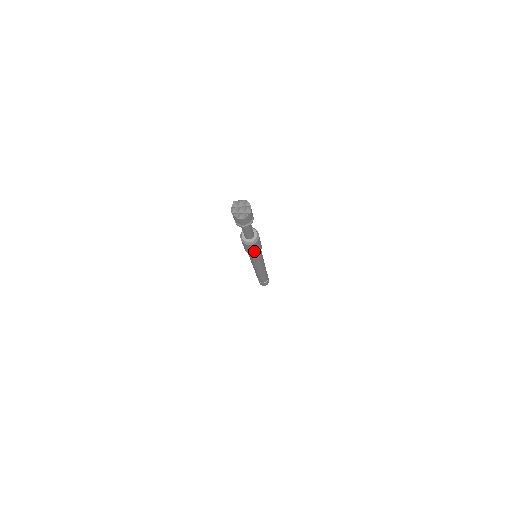
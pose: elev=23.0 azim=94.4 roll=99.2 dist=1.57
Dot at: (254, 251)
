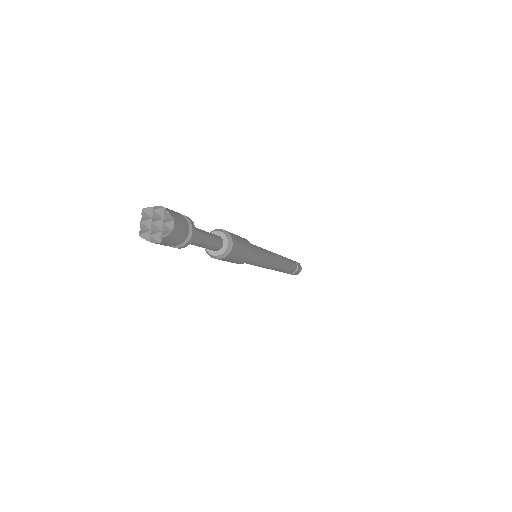
Dot at: (235, 261)
